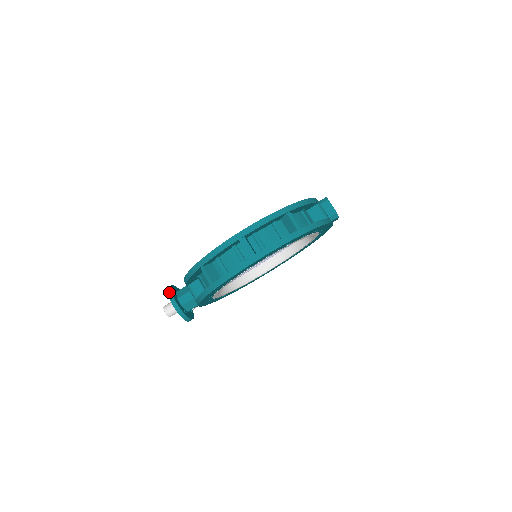
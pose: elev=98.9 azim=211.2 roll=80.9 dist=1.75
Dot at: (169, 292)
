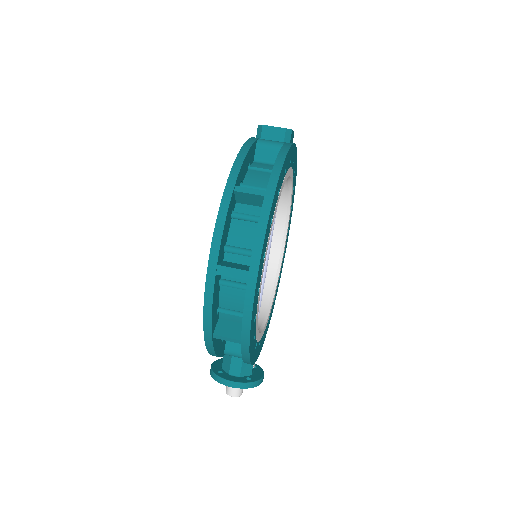
Dot at: (214, 377)
